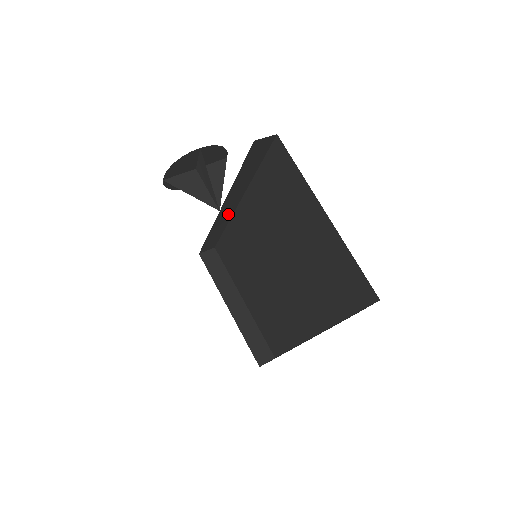
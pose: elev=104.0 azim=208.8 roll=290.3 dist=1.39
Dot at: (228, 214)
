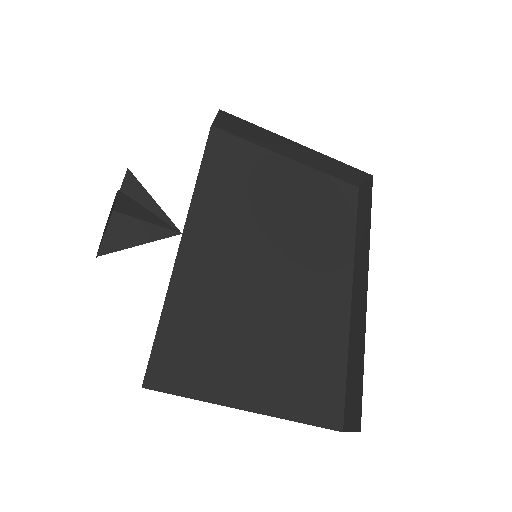
Dot at: occluded
